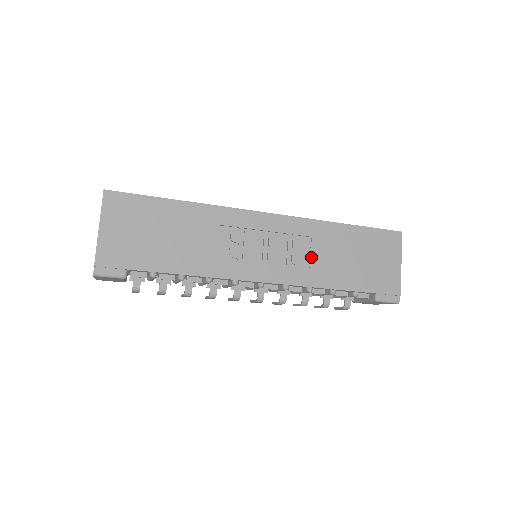
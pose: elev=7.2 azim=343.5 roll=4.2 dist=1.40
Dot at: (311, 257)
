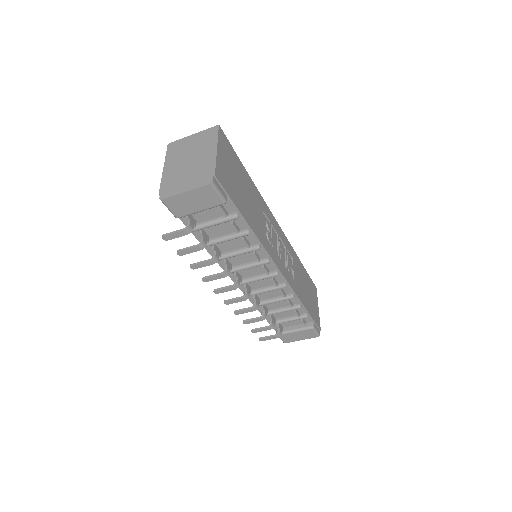
Dot at: (294, 272)
